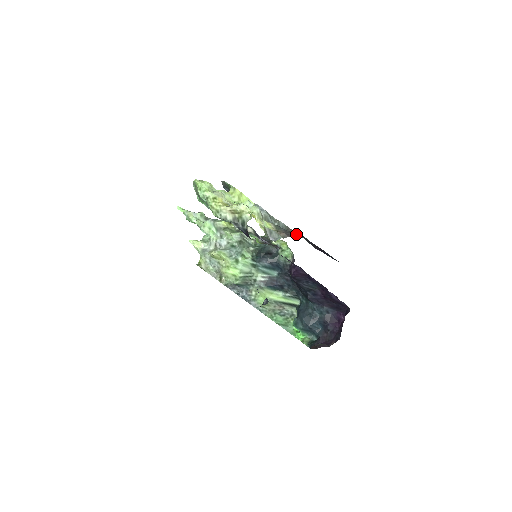
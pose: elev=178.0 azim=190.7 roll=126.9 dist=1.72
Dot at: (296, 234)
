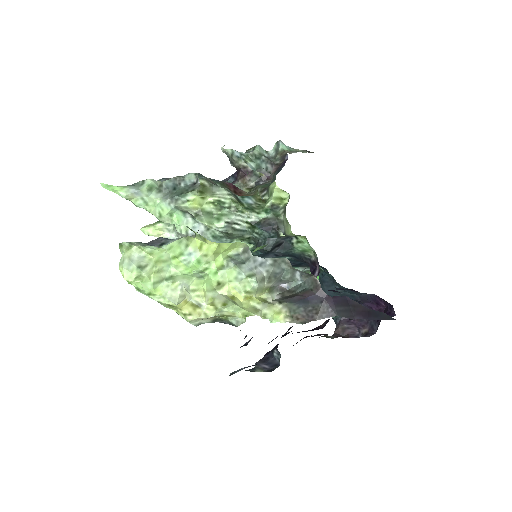
Dot at: (325, 307)
